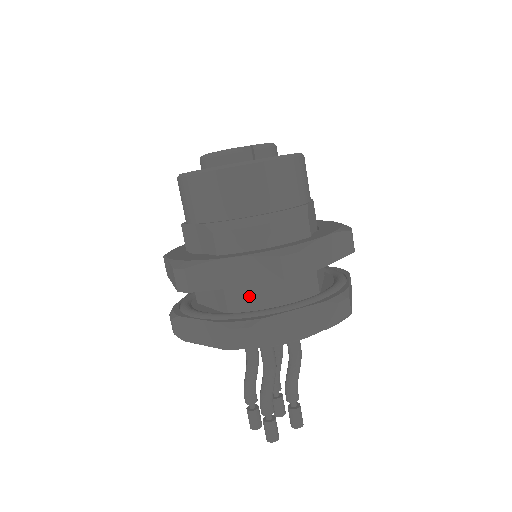
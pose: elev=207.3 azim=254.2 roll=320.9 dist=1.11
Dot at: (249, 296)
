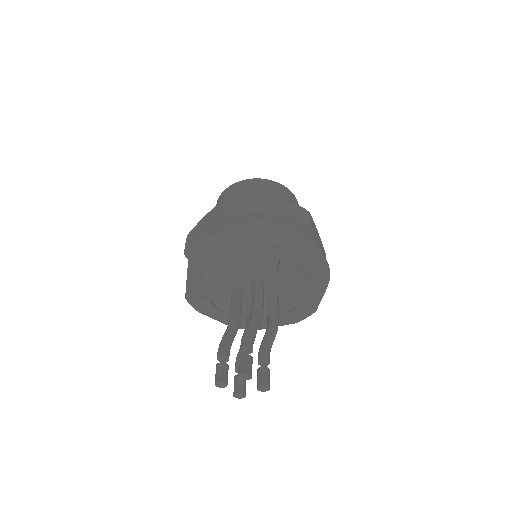
Dot at: occluded
